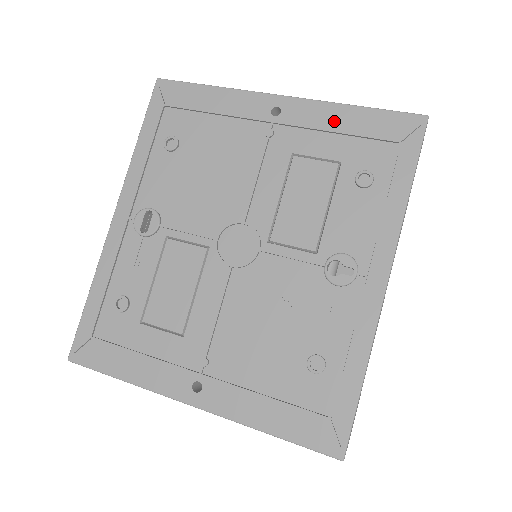
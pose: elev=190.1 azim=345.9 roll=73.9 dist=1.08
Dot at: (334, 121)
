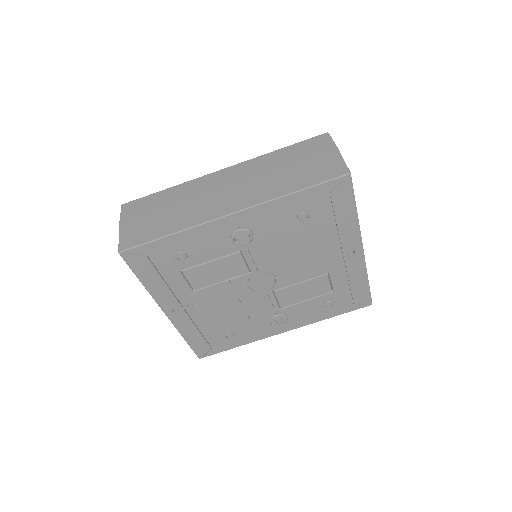
Dot at: (356, 278)
